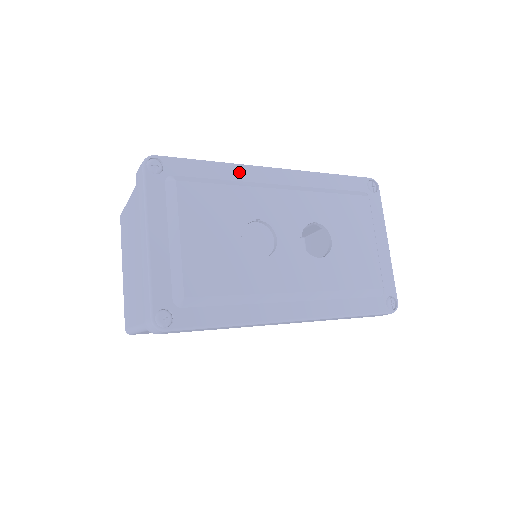
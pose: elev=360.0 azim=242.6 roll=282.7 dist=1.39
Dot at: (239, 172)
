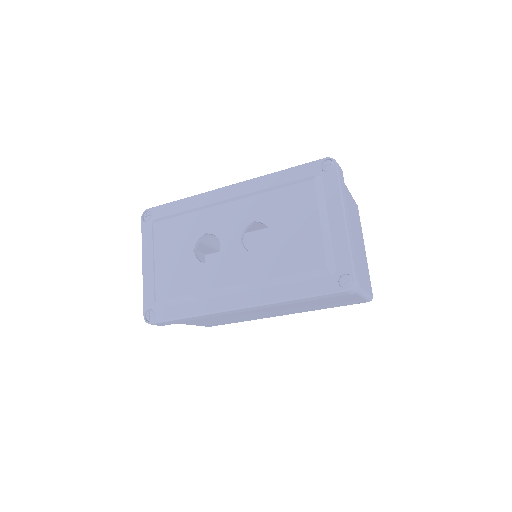
Dot at: (199, 200)
